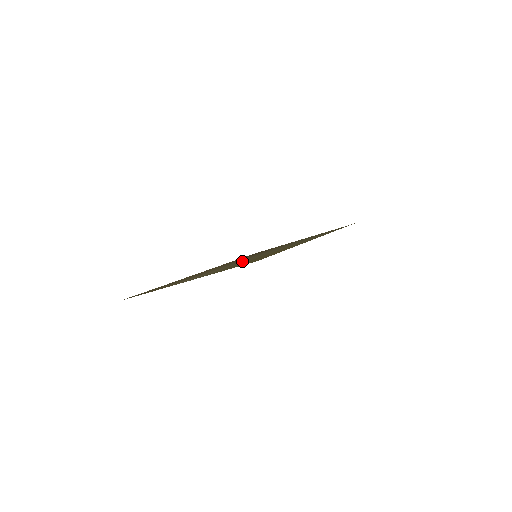
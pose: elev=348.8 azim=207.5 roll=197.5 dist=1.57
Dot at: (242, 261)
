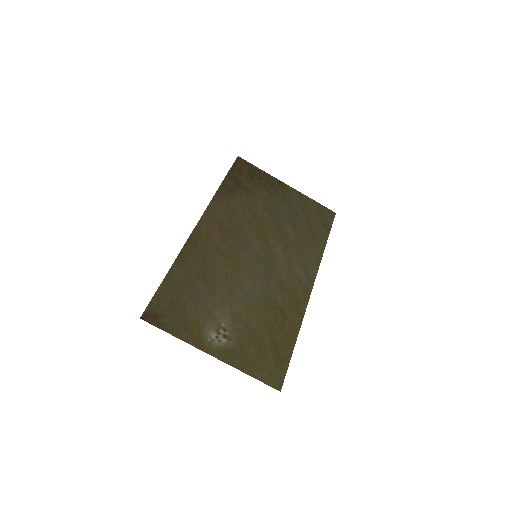
Dot at: (251, 292)
